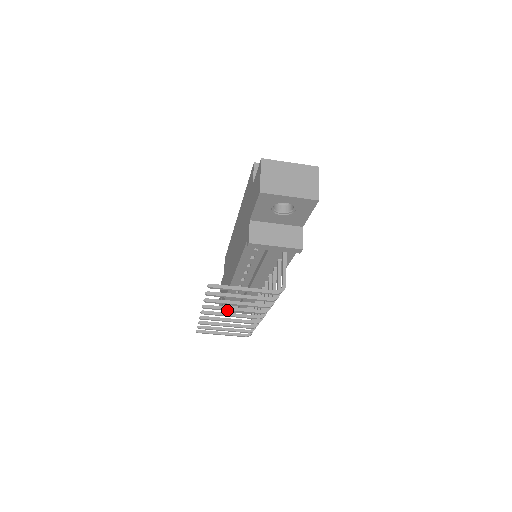
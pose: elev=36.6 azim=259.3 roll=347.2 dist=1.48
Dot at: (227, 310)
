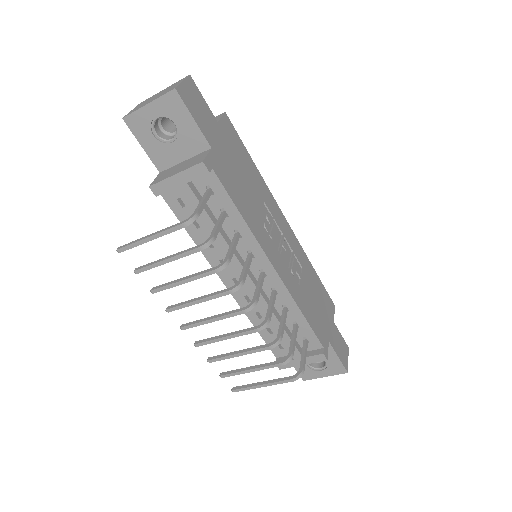
Dot at: (191, 304)
